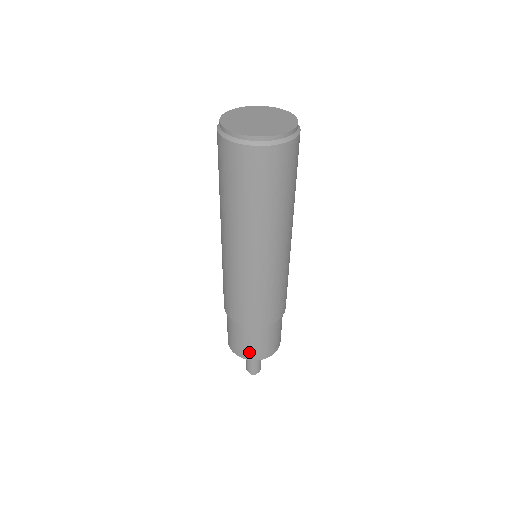
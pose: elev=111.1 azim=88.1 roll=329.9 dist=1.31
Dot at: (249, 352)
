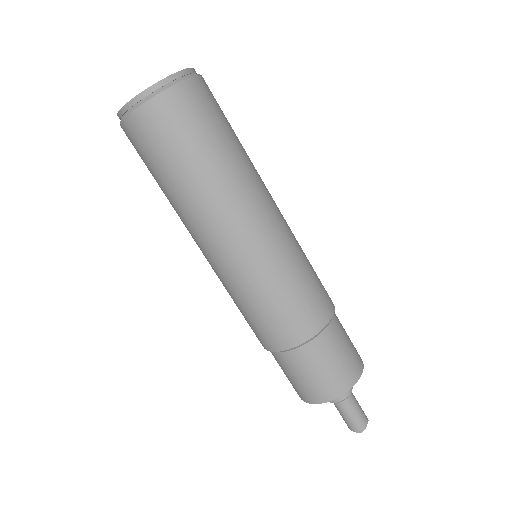
Dot at: (324, 388)
